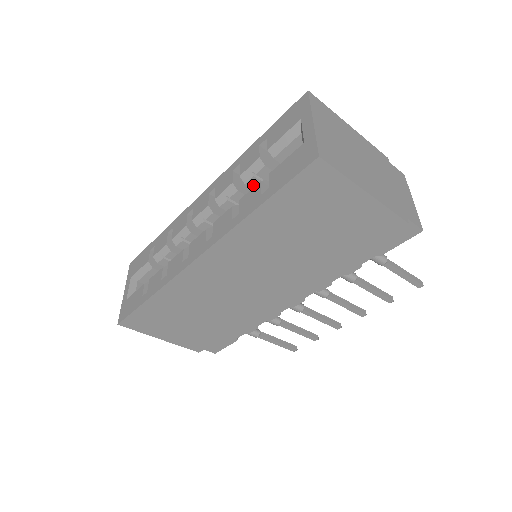
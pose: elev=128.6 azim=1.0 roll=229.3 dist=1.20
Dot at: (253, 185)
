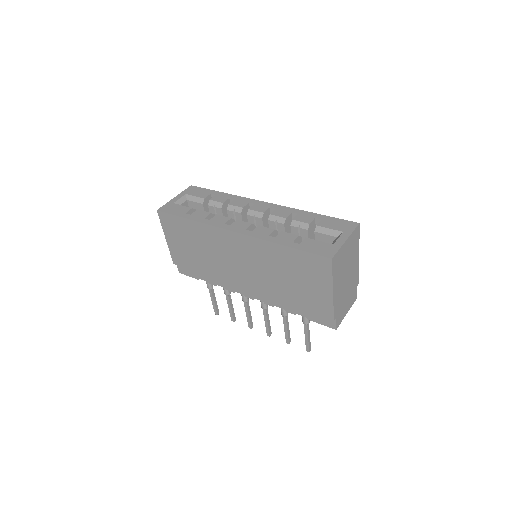
Dot at: (293, 230)
